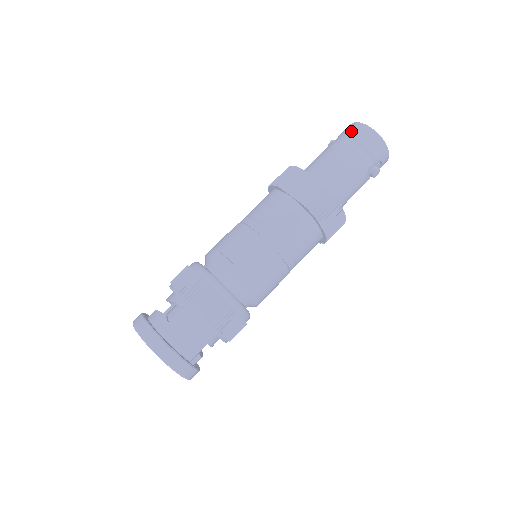
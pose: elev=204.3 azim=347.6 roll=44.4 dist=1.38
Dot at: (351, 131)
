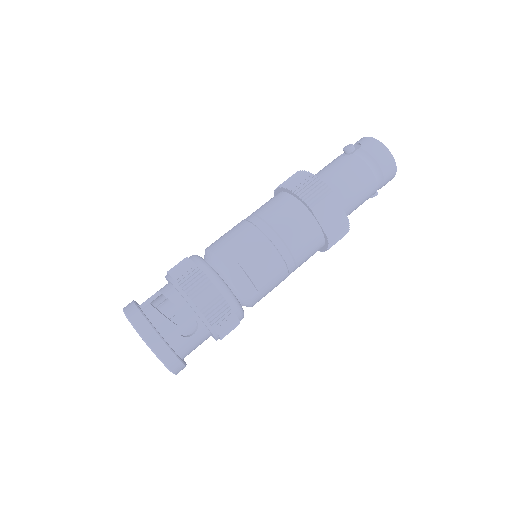
Dot at: (378, 156)
